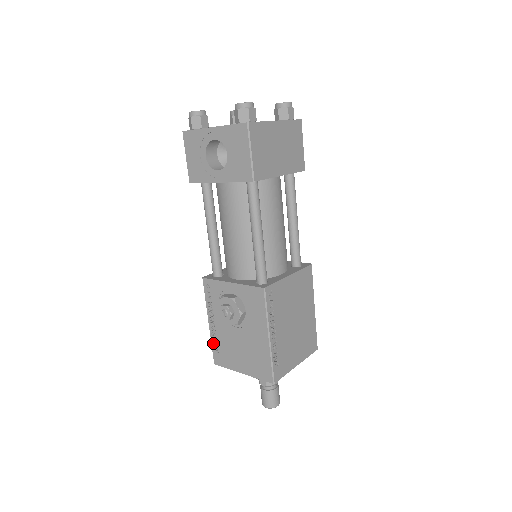
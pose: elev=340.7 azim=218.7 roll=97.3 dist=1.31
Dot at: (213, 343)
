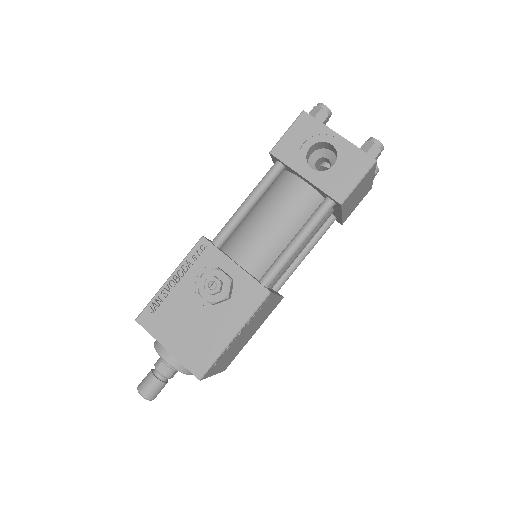
Dot at: (155, 300)
